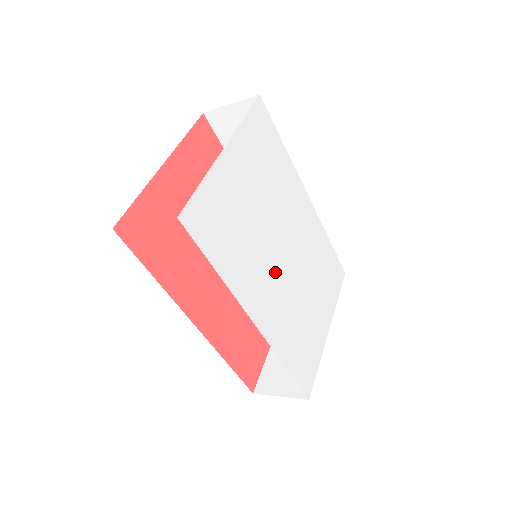
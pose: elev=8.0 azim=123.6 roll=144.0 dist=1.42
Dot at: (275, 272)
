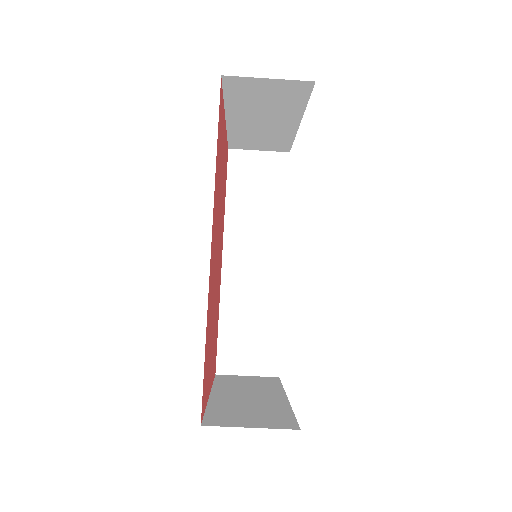
Dot at: occluded
